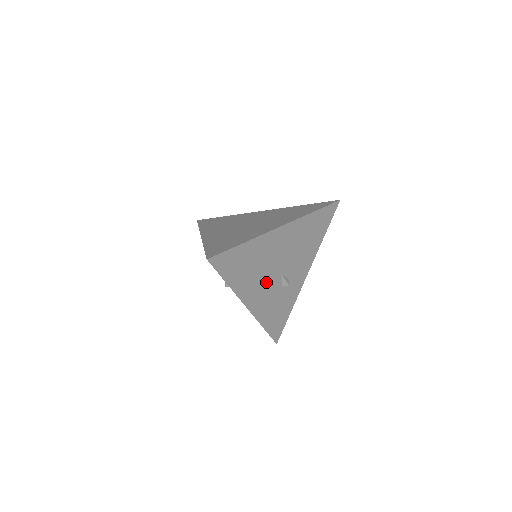
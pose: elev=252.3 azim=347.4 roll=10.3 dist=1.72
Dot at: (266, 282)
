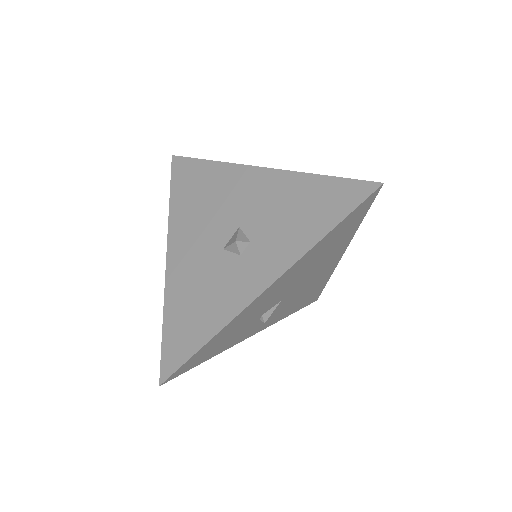
Dot at: (285, 289)
